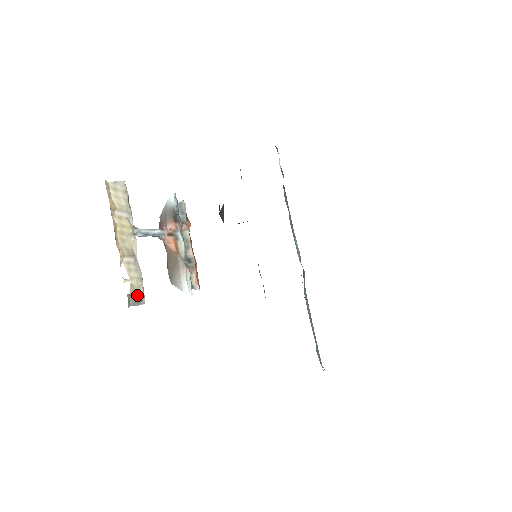
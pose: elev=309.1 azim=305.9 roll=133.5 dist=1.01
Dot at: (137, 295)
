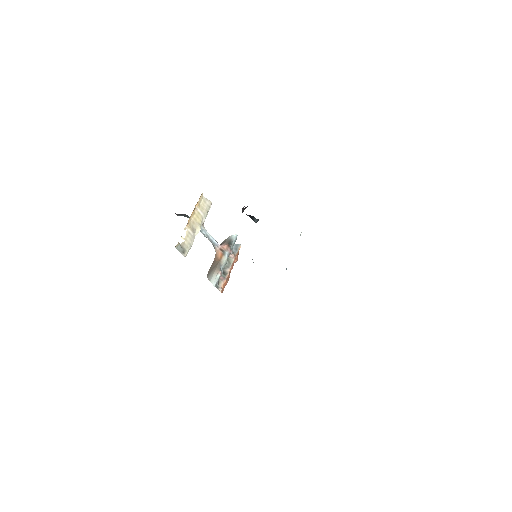
Dot at: (184, 249)
